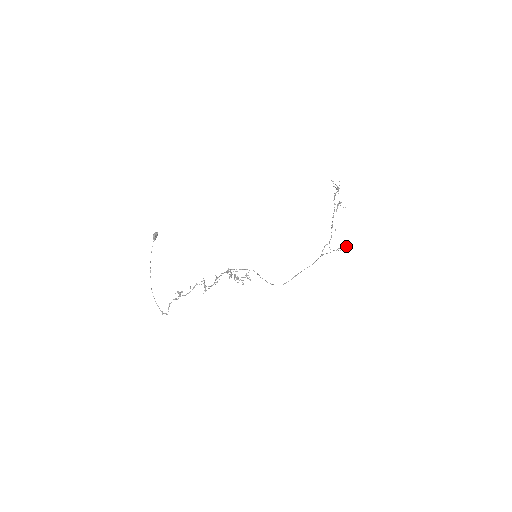
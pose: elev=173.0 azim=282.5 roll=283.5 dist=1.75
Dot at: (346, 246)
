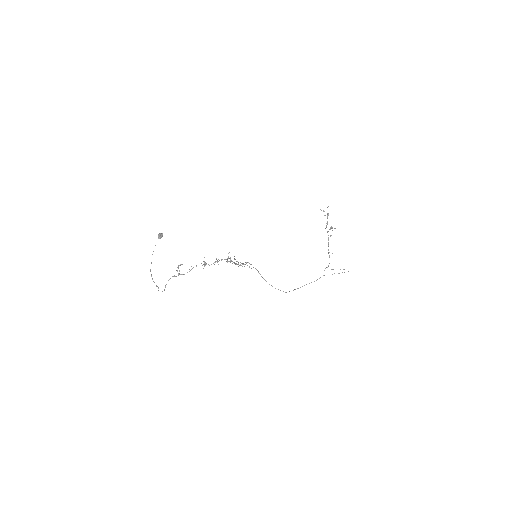
Dot at: occluded
